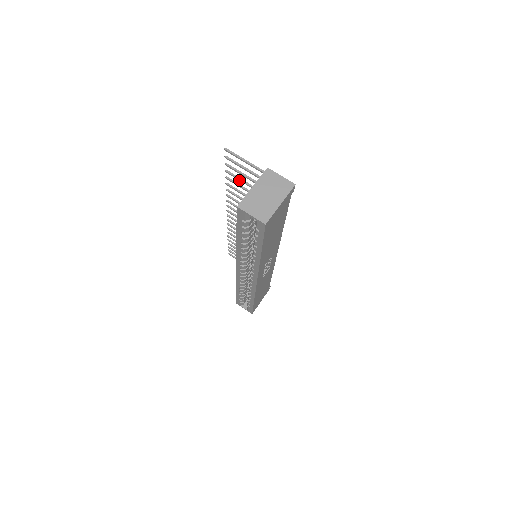
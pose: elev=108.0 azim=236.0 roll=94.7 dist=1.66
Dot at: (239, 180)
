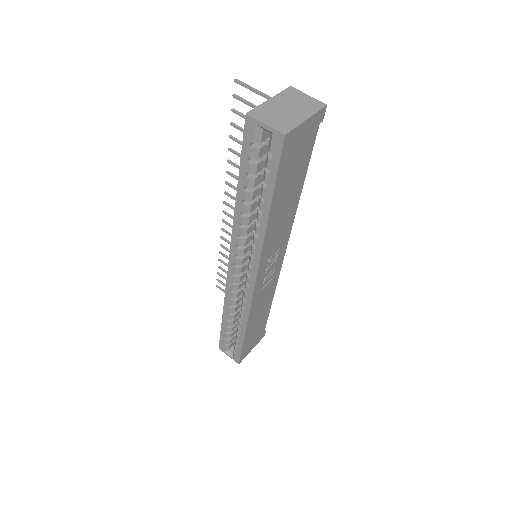
Dot at: occluded
